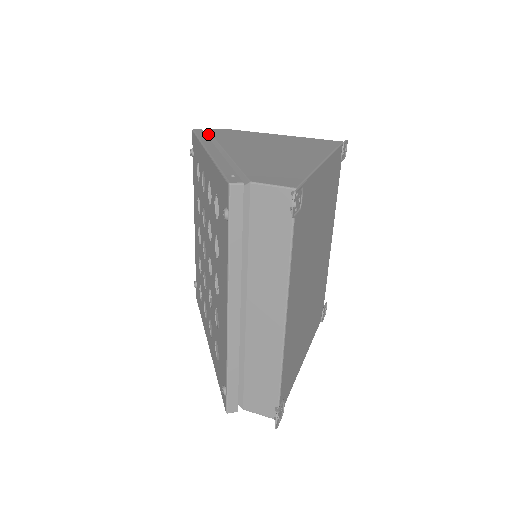
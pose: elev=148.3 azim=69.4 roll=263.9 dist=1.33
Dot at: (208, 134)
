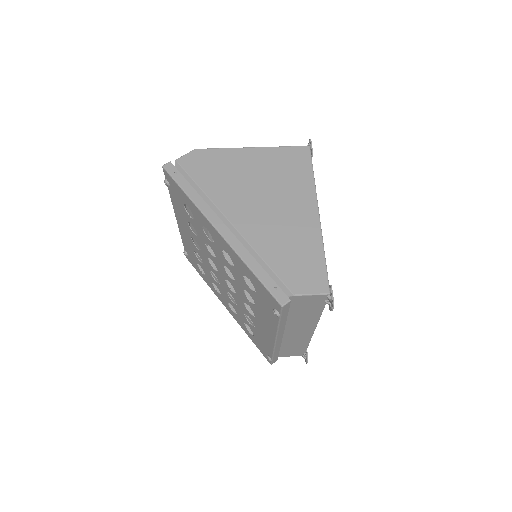
Dot at: (184, 173)
